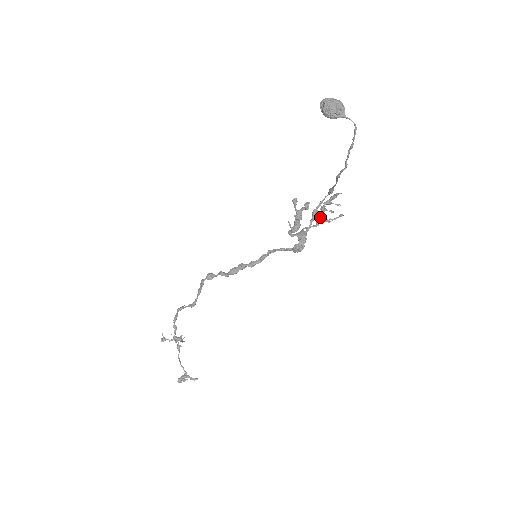
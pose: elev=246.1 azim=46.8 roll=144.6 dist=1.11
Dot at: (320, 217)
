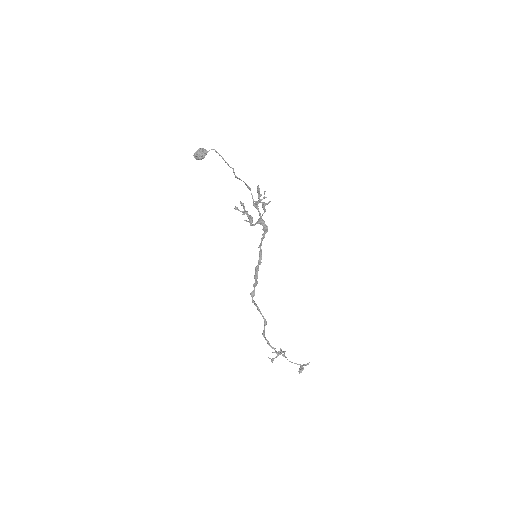
Dot at: occluded
